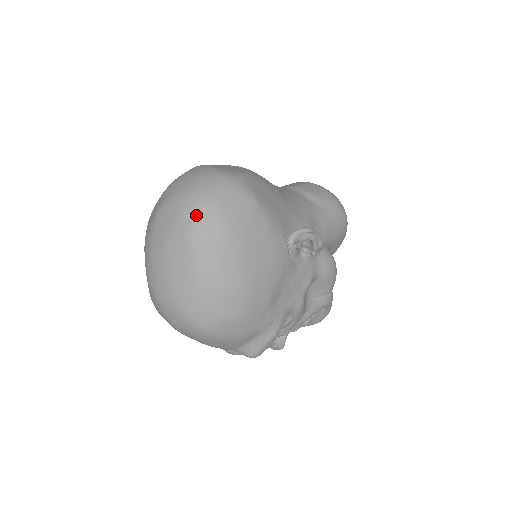
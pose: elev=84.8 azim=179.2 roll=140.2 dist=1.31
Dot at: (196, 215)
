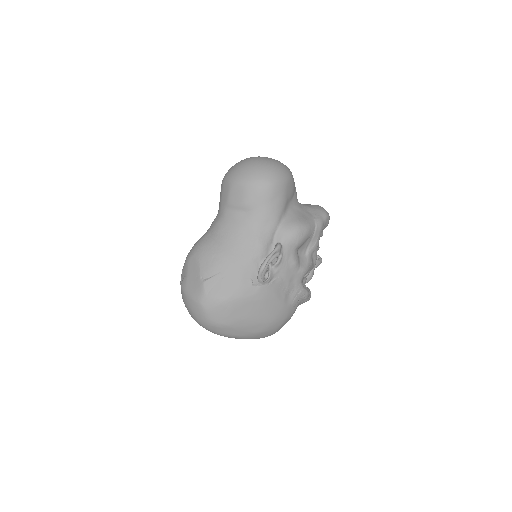
Dot at: (213, 330)
